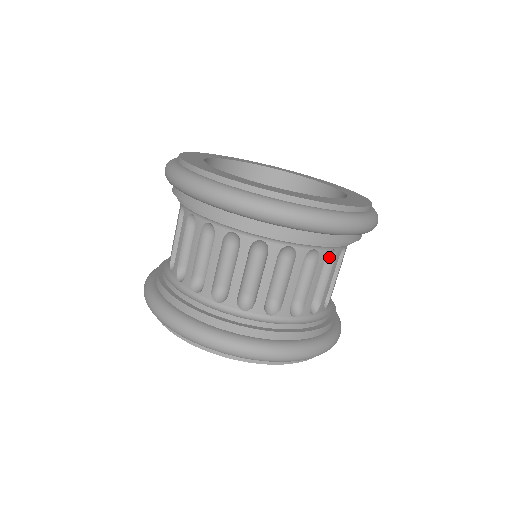
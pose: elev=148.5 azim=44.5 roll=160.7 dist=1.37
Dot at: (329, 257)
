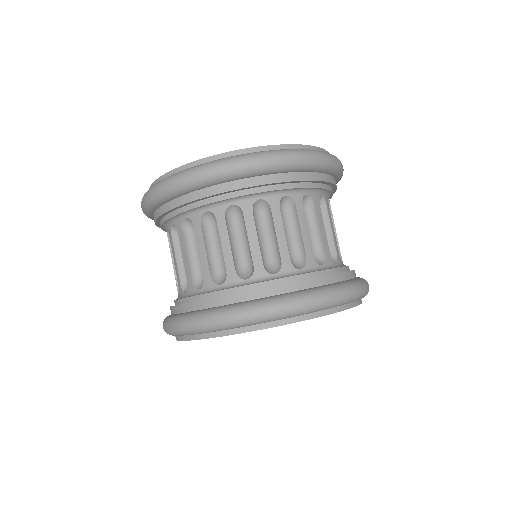
Dot at: (321, 207)
